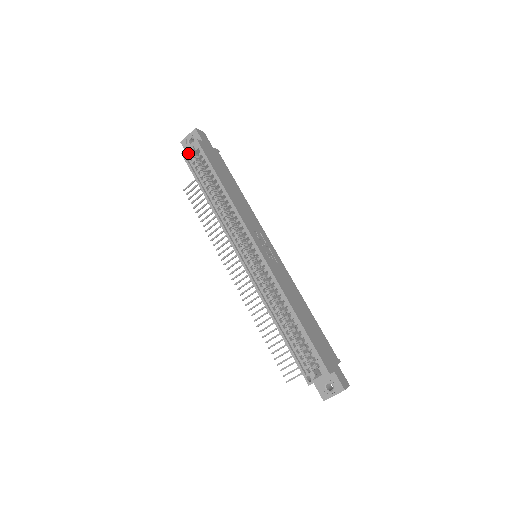
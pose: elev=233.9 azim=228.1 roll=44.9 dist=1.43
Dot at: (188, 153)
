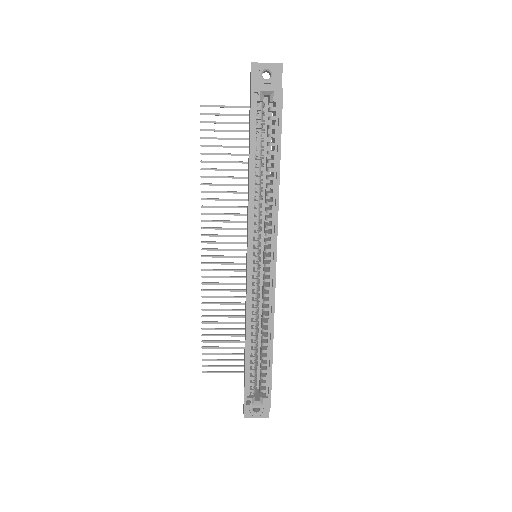
Dot at: (261, 95)
